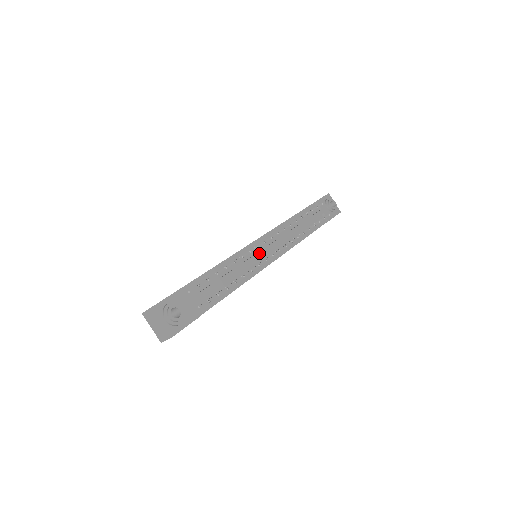
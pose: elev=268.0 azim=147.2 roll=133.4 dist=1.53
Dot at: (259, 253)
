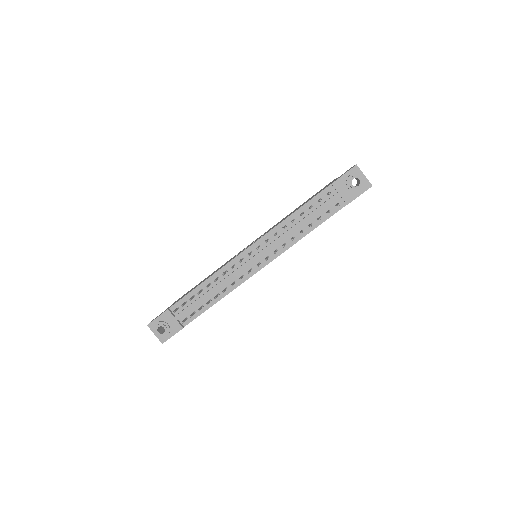
Dot at: (242, 266)
